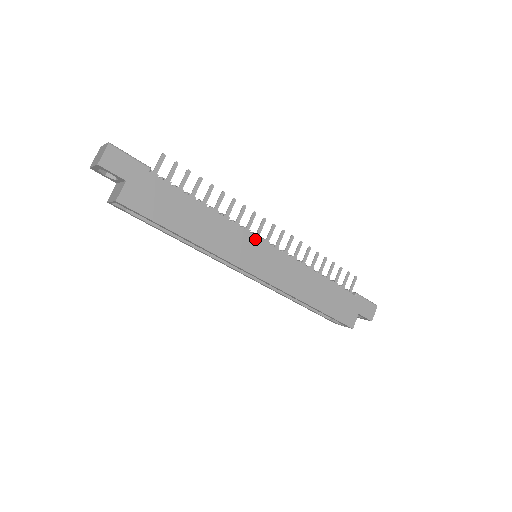
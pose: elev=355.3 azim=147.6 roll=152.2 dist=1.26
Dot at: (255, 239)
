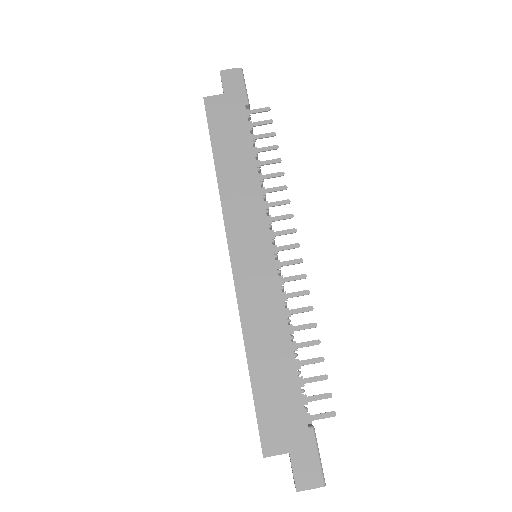
Dot at: (265, 229)
